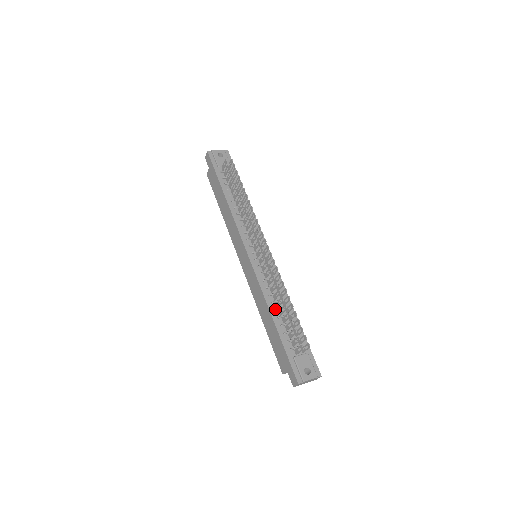
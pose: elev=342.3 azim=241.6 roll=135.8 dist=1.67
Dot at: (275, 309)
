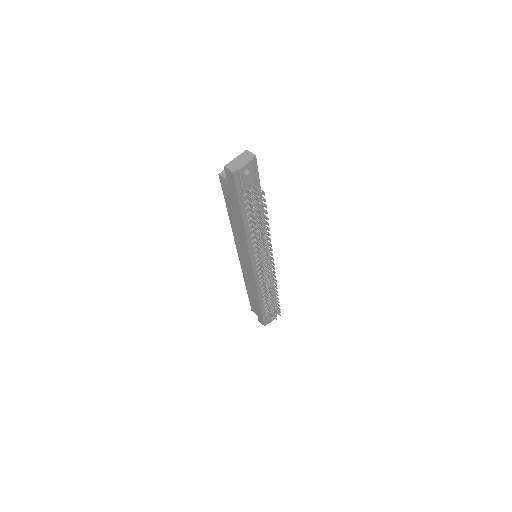
Dot at: (263, 296)
